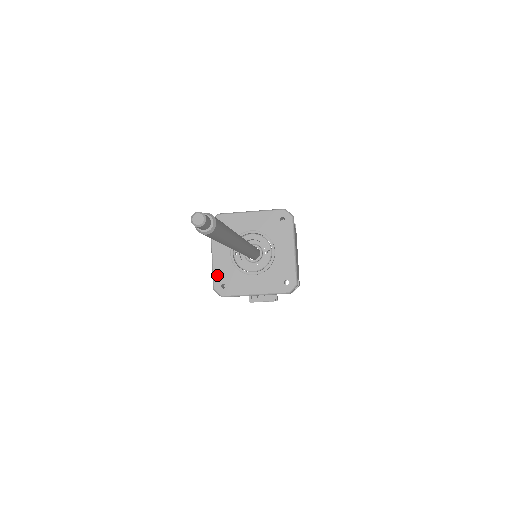
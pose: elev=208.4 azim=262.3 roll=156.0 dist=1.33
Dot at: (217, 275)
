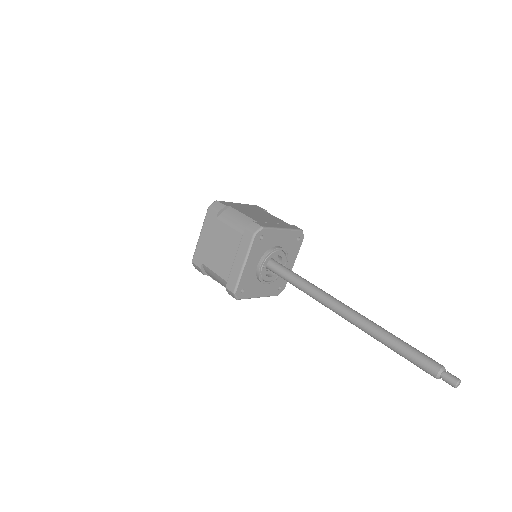
Dot at: (242, 282)
